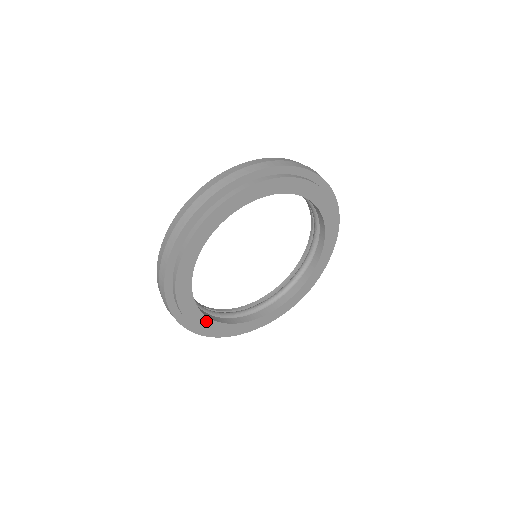
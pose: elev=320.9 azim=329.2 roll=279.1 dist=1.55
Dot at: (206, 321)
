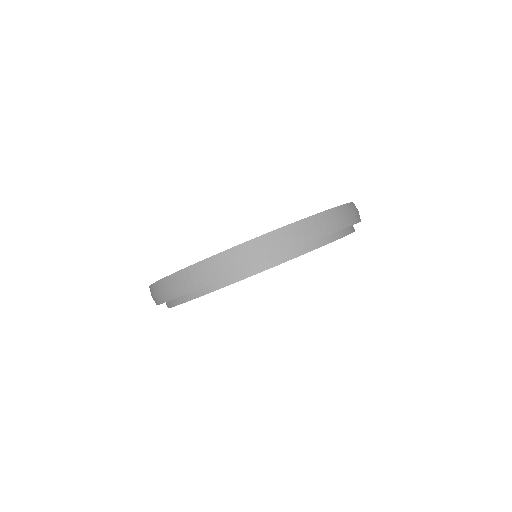
Dot at: occluded
